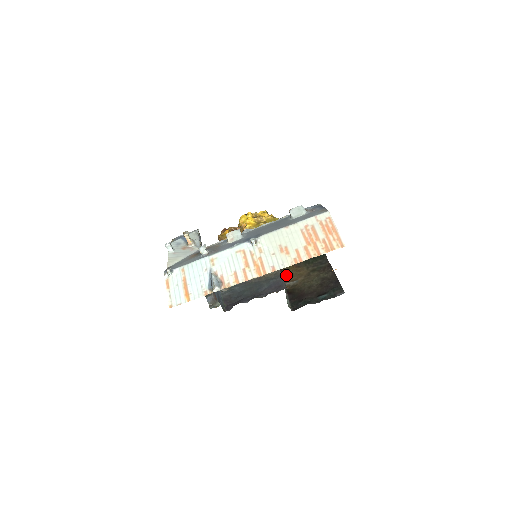
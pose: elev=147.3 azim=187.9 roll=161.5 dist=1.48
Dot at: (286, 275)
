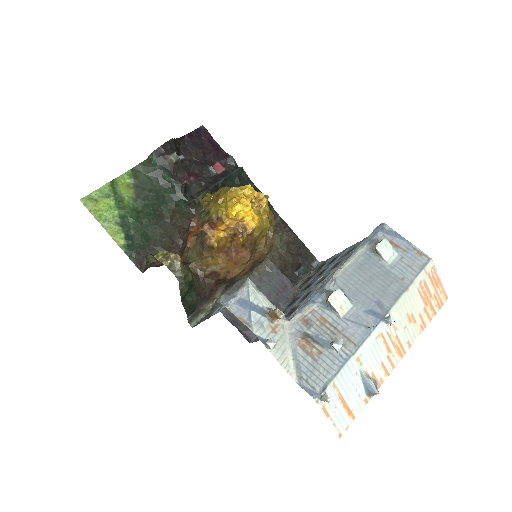
Dot at: occluded
